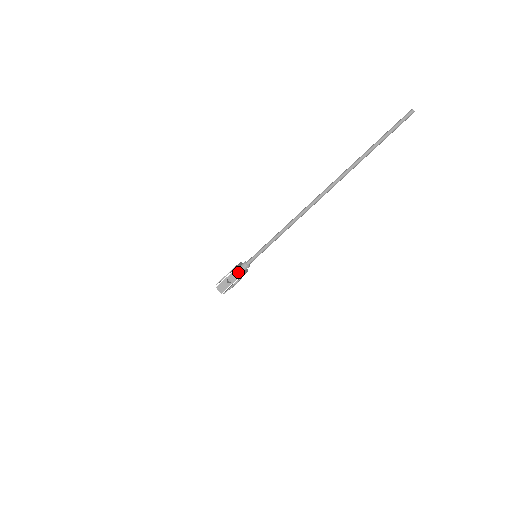
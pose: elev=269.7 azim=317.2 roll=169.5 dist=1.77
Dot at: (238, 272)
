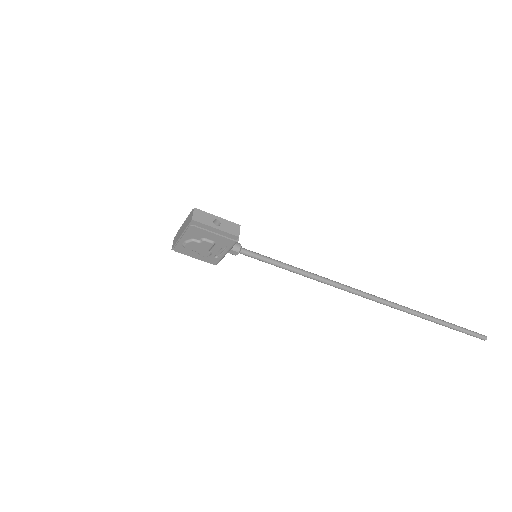
Dot at: (238, 230)
